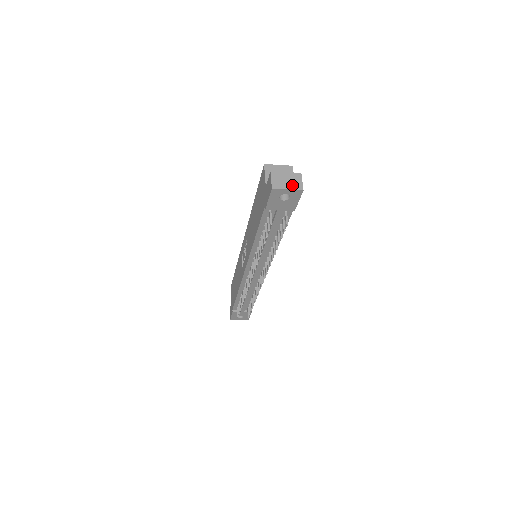
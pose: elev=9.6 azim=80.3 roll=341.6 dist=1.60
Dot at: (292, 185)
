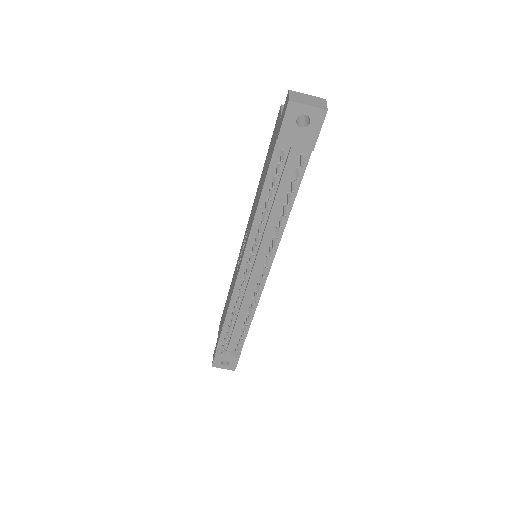
Dot at: (314, 104)
